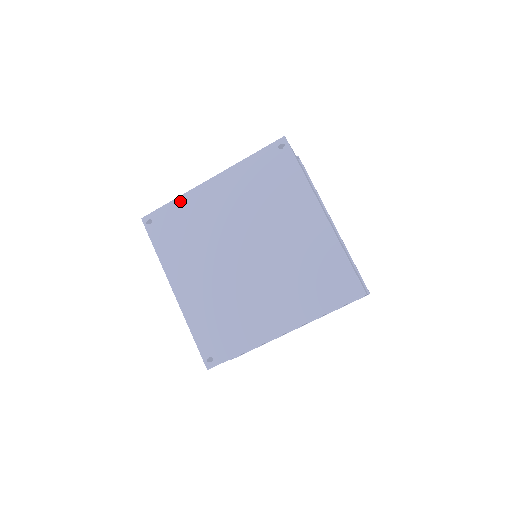
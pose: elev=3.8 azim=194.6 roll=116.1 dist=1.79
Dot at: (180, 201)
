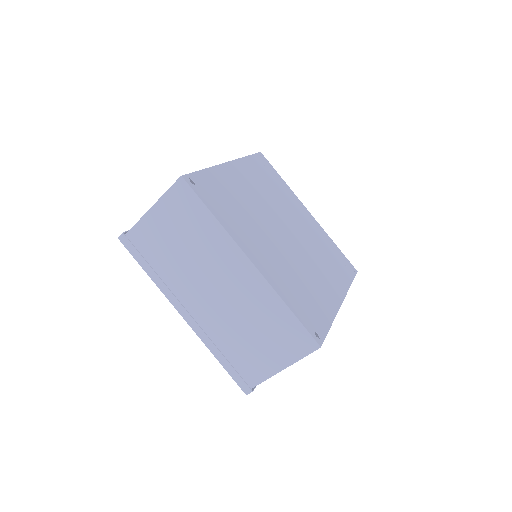
Dot at: (286, 185)
